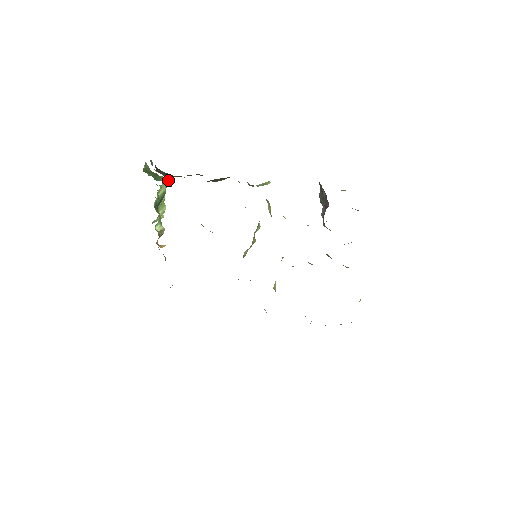
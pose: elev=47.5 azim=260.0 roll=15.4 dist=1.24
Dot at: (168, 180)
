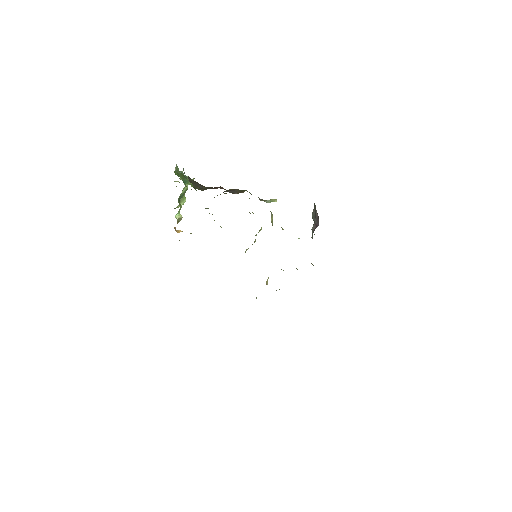
Dot at: occluded
